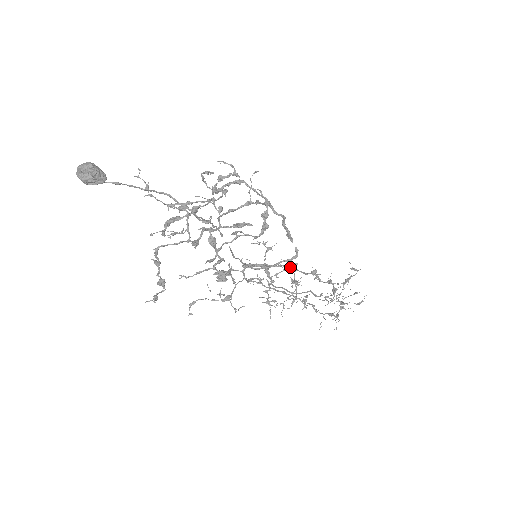
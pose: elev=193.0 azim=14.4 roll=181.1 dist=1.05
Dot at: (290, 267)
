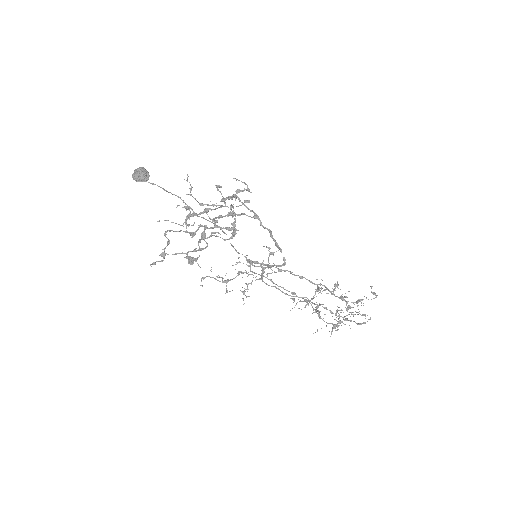
Dot at: occluded
